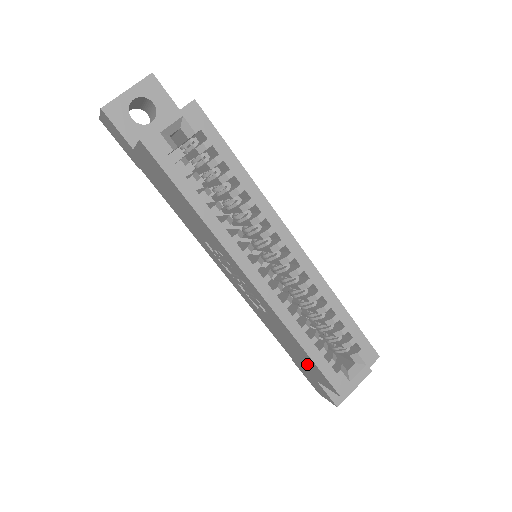
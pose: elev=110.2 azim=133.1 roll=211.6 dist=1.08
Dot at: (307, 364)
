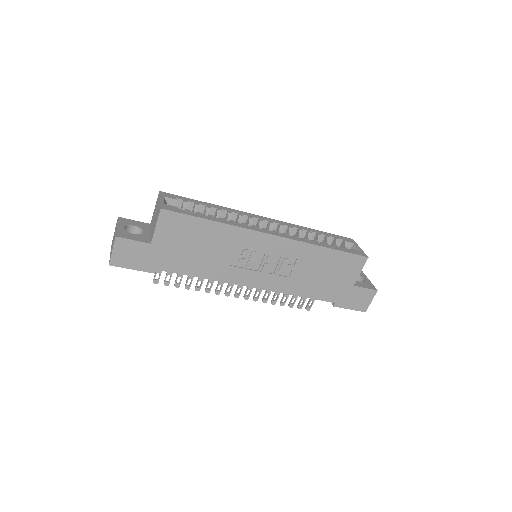
Dot at: (339, 271)
